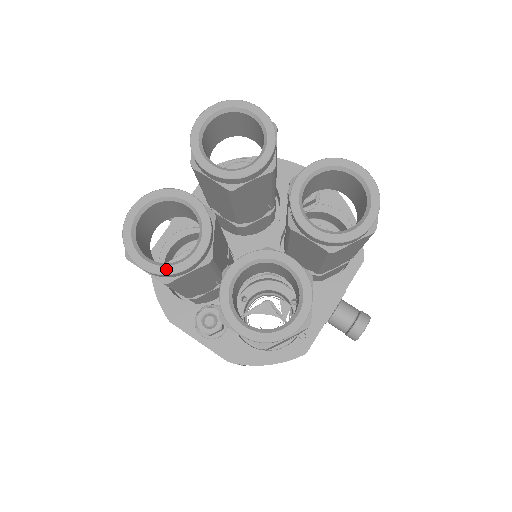
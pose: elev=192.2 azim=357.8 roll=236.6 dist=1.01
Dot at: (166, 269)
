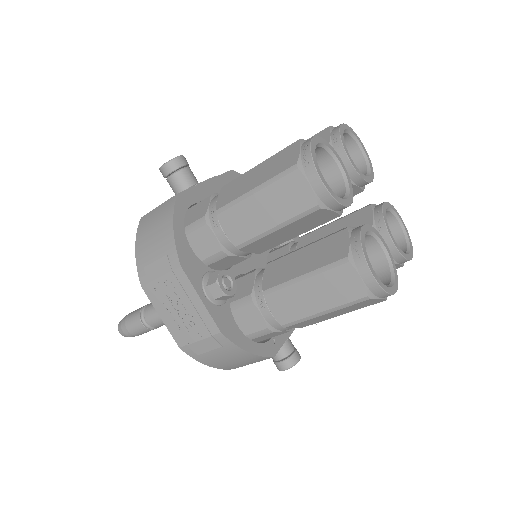
Dot at: (335, 195)
